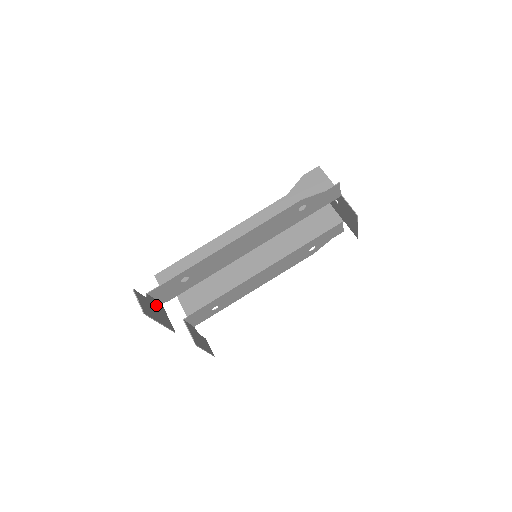
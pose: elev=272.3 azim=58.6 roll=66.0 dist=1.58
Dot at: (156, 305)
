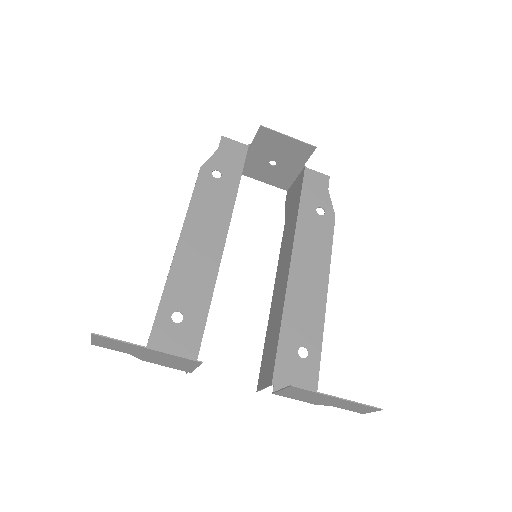
Dot at: (162, 361)
